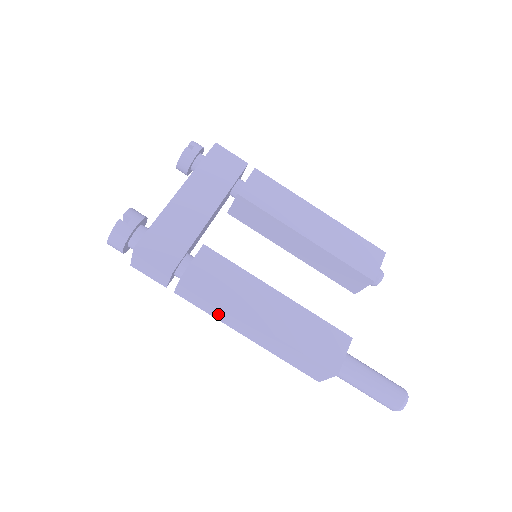
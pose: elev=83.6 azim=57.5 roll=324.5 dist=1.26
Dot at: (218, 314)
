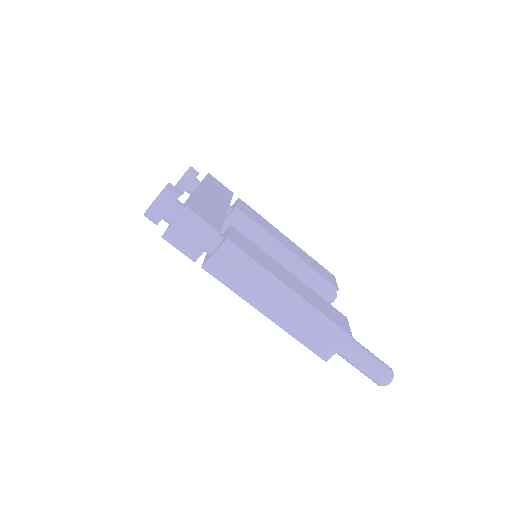
Dot at: (246, 287)
